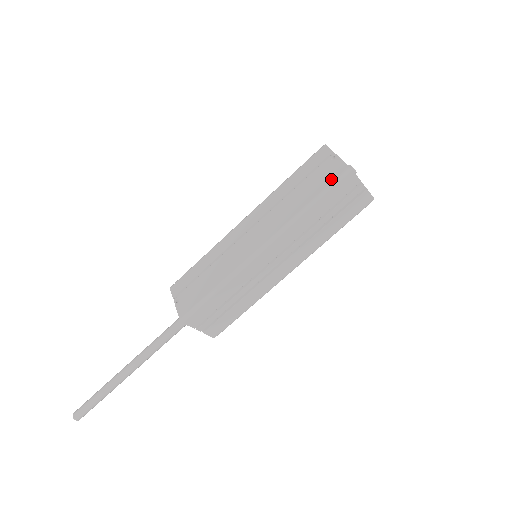
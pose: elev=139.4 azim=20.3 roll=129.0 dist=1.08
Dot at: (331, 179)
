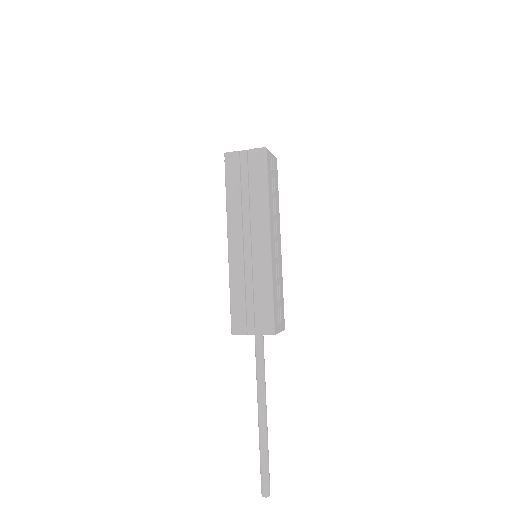
Dot at: (226, 170)
